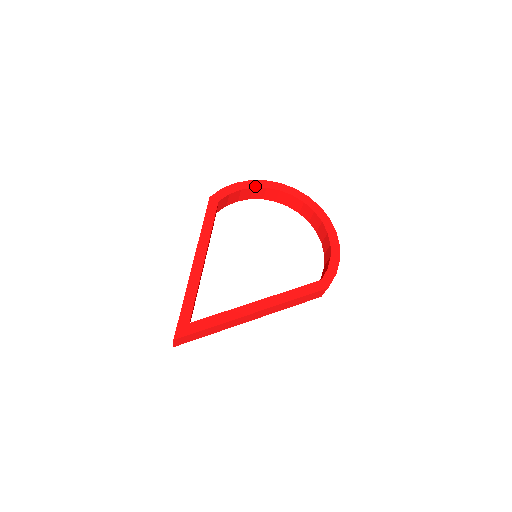
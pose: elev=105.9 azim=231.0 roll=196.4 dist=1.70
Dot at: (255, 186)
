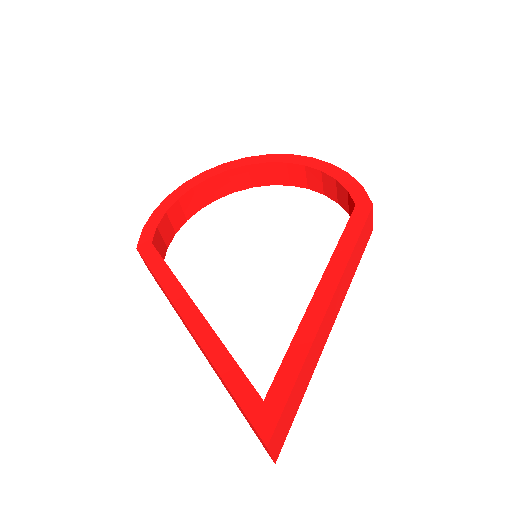
Dot at: (178, 196)
